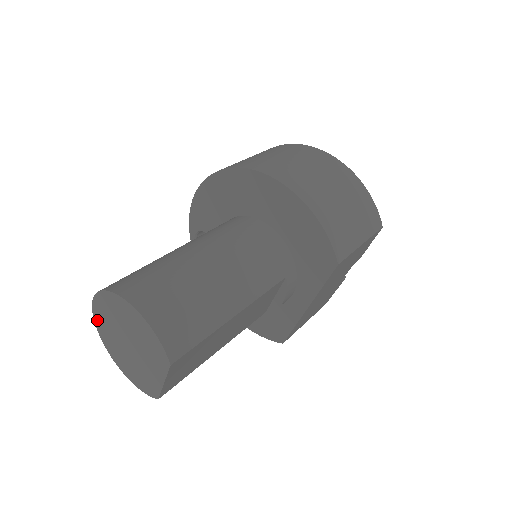
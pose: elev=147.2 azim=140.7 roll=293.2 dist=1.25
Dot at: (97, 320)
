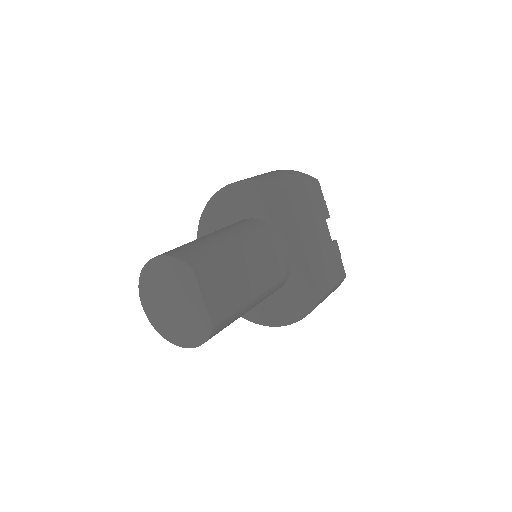
Dot at: (152, 319)
